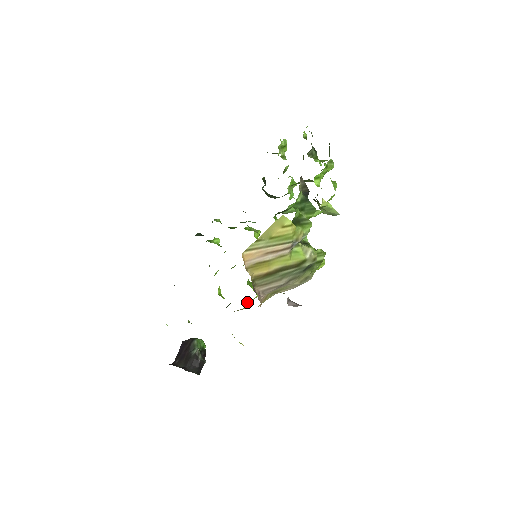
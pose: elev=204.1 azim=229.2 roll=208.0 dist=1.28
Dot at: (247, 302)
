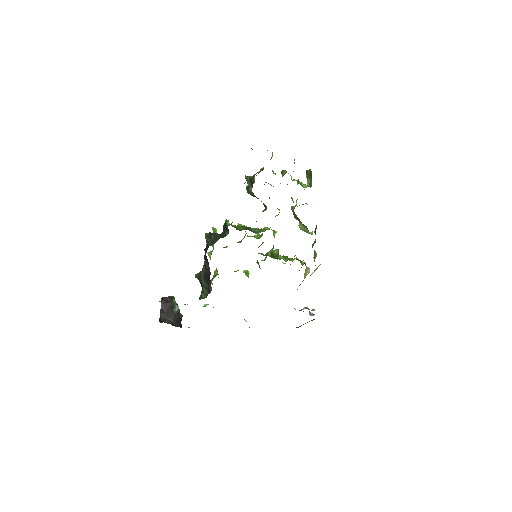
Dot at: occluded
